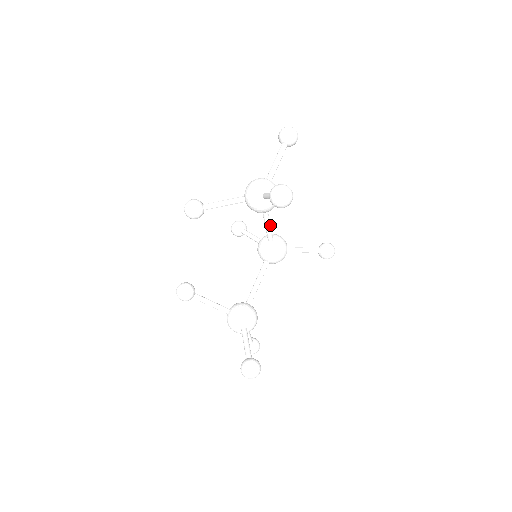
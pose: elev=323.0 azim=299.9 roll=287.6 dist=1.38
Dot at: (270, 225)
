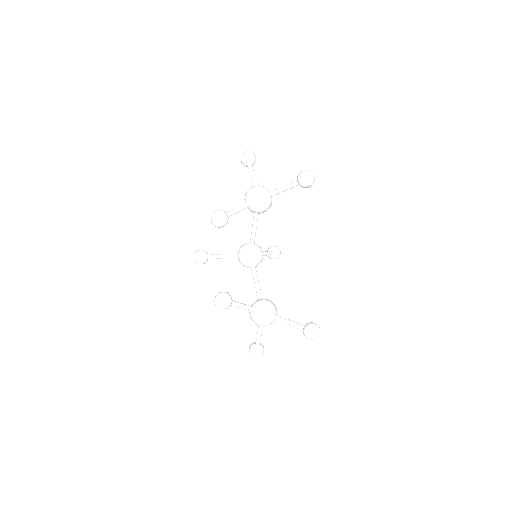
Dot at: occluded
